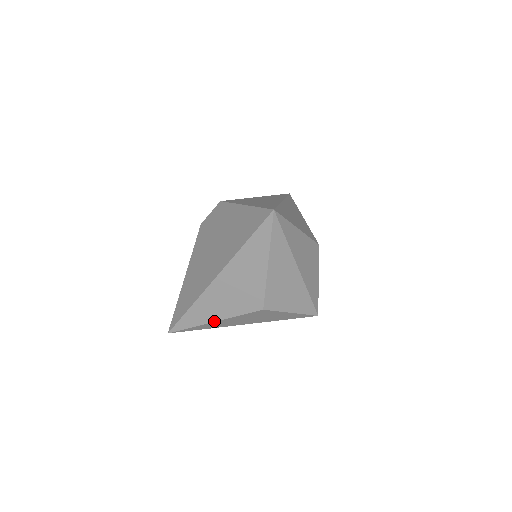
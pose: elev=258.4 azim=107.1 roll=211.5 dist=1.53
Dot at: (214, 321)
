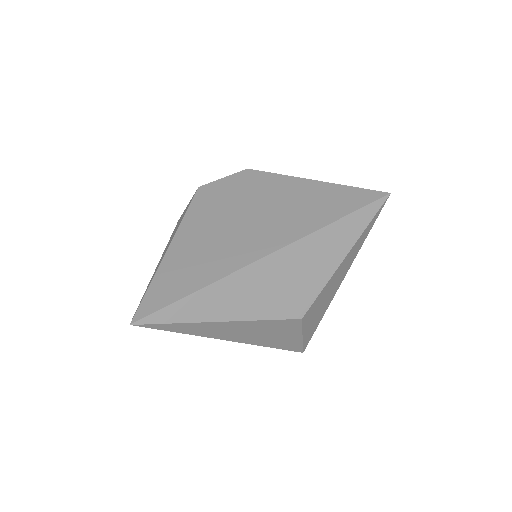
Dot at: (224, 320)
